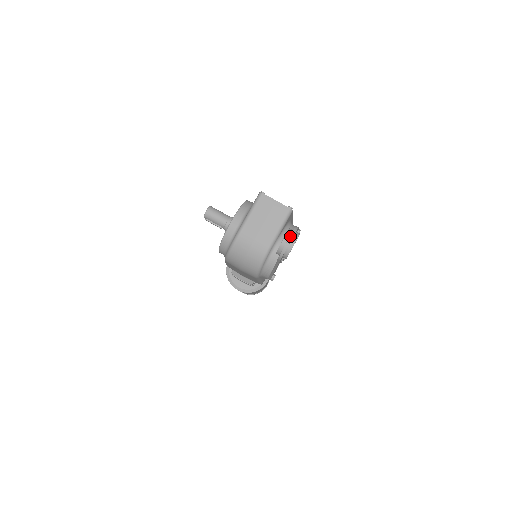
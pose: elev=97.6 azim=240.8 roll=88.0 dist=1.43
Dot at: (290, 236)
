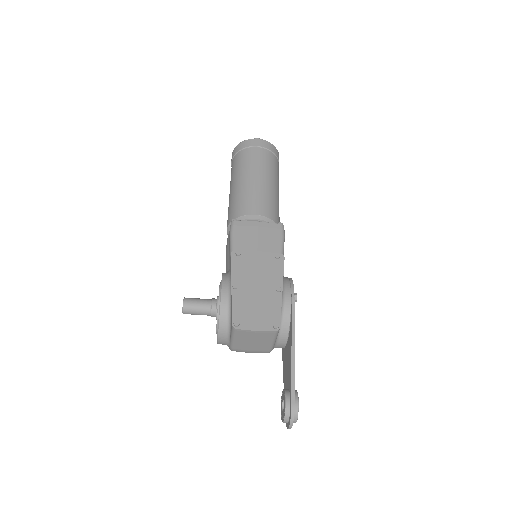
Dot at: (289, 426)
